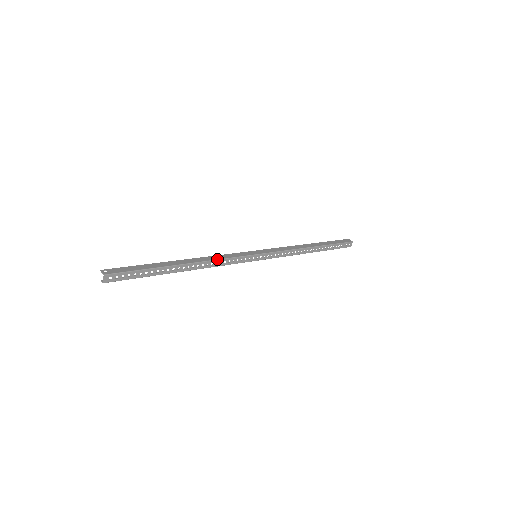
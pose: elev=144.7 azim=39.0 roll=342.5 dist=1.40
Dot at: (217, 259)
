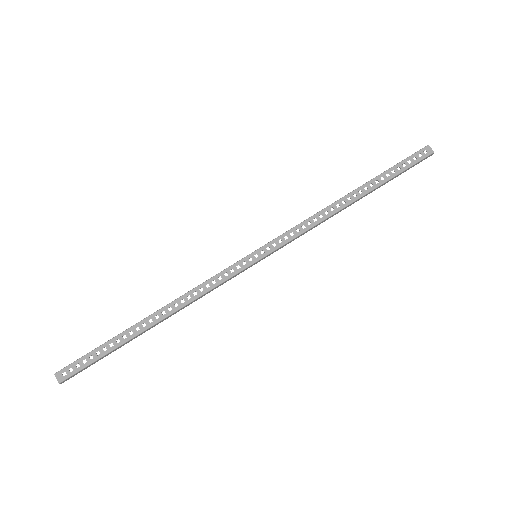
Dot at: (192, 289)
